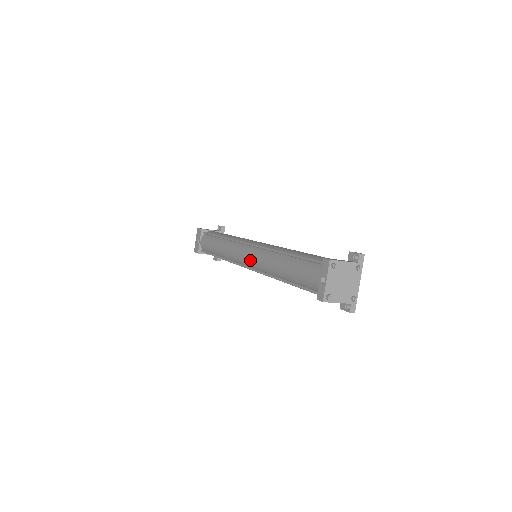
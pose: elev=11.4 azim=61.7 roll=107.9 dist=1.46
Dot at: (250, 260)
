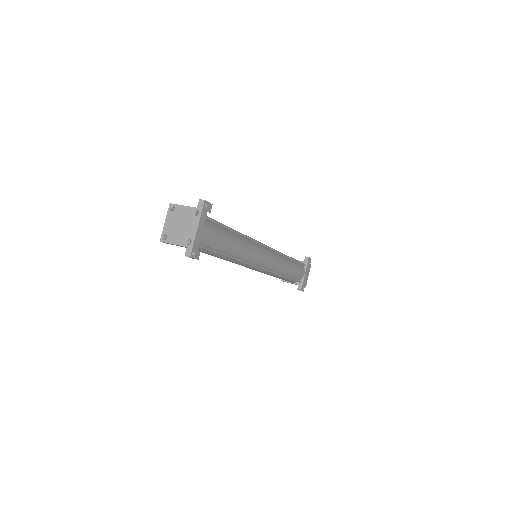
Dot at: occluded
